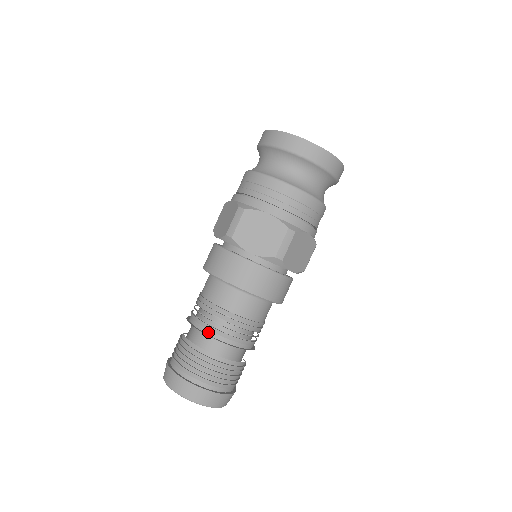
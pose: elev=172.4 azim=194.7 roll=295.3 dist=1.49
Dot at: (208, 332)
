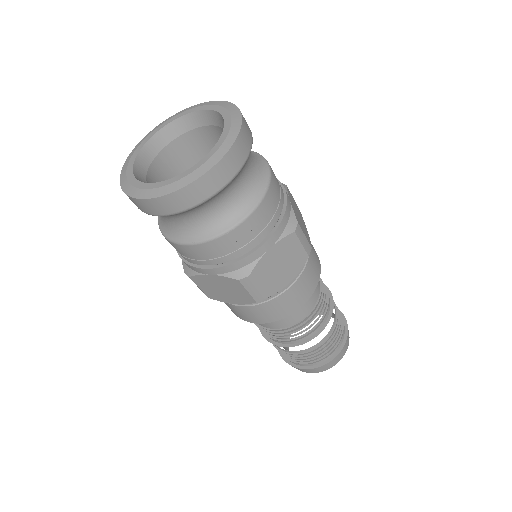
Dot at: (275, 341)
